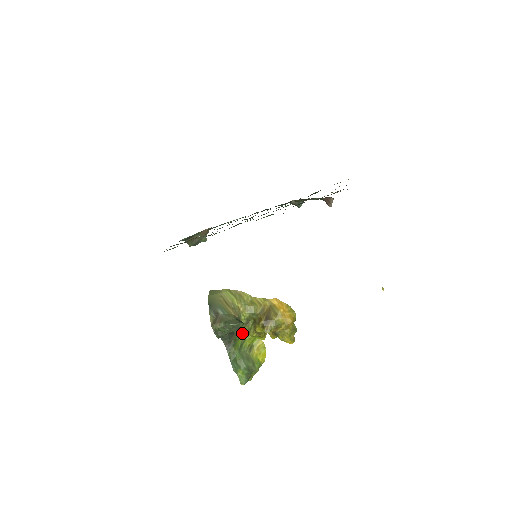
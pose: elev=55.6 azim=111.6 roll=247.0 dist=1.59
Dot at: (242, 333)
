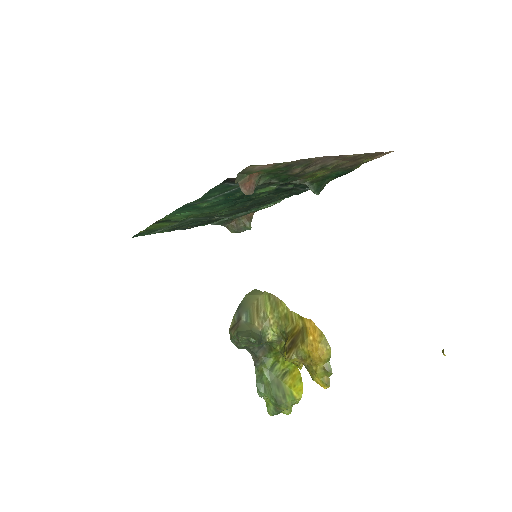
Dot at: (274, 352)
